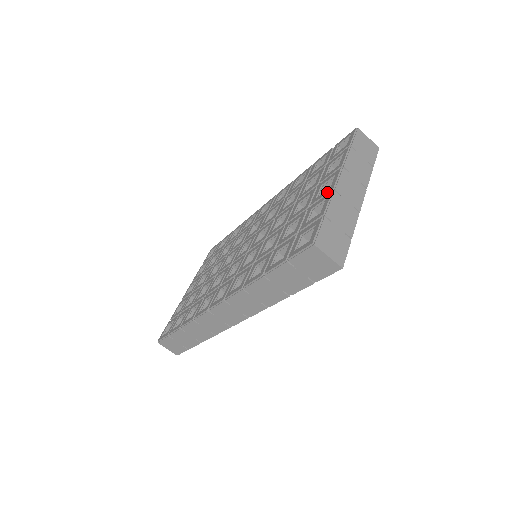
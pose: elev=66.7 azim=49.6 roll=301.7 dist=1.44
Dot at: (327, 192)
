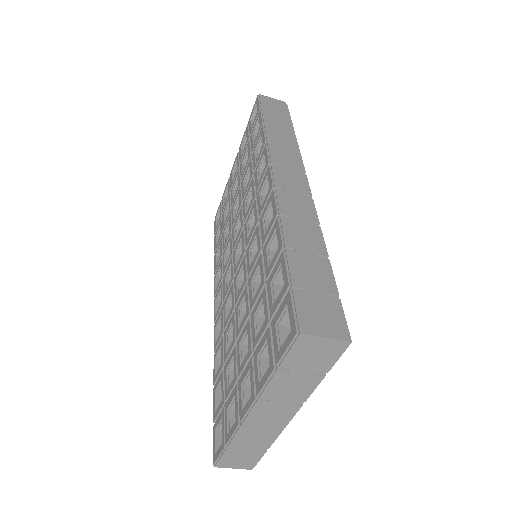
Dot at: (239, 412)
